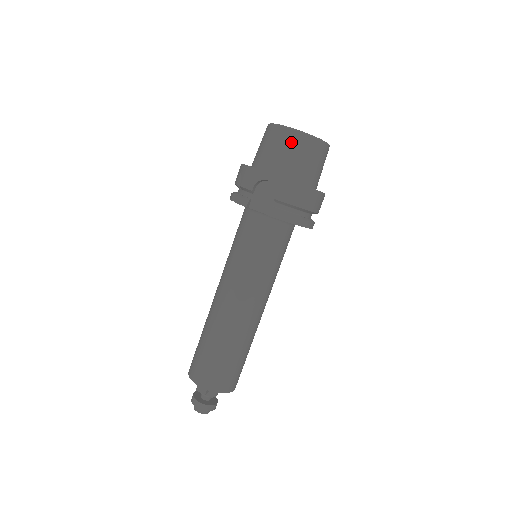
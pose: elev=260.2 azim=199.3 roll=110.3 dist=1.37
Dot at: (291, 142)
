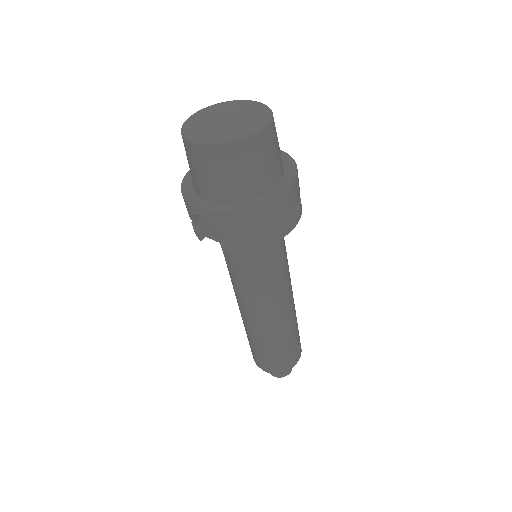
Dot at: (204, 160)
